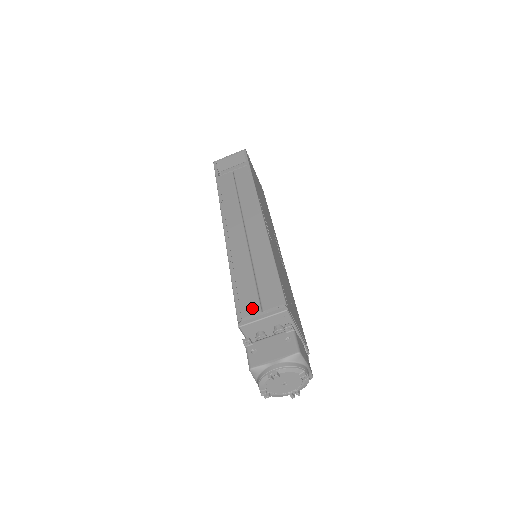
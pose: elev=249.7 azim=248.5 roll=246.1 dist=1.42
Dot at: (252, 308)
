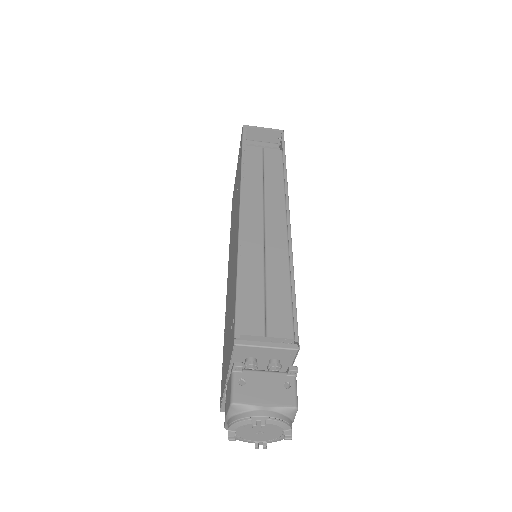
Dot at: (255, 327)
